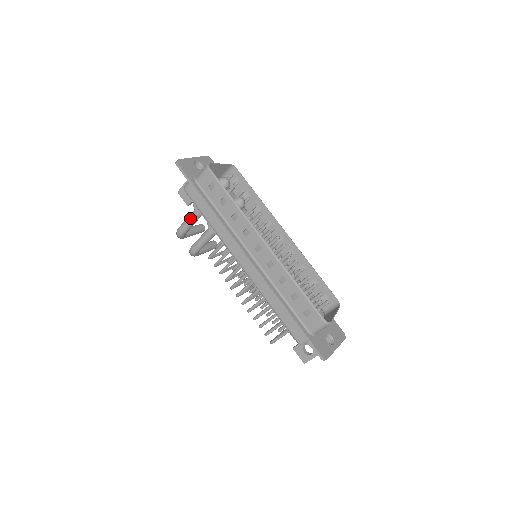
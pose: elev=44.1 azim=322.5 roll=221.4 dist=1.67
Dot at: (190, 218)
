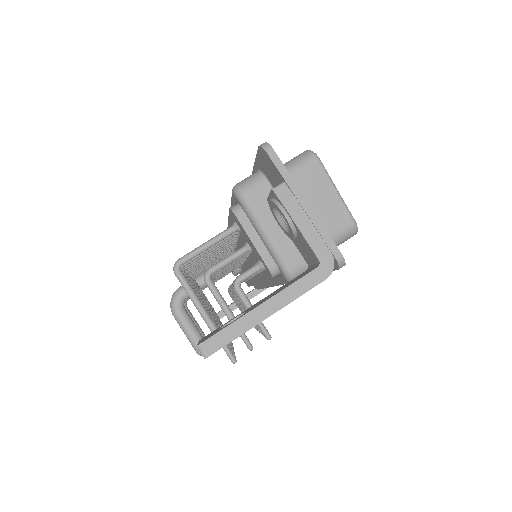
Dot at: occluded
